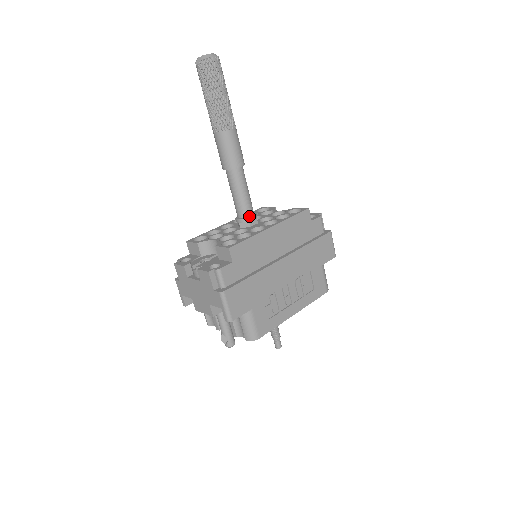
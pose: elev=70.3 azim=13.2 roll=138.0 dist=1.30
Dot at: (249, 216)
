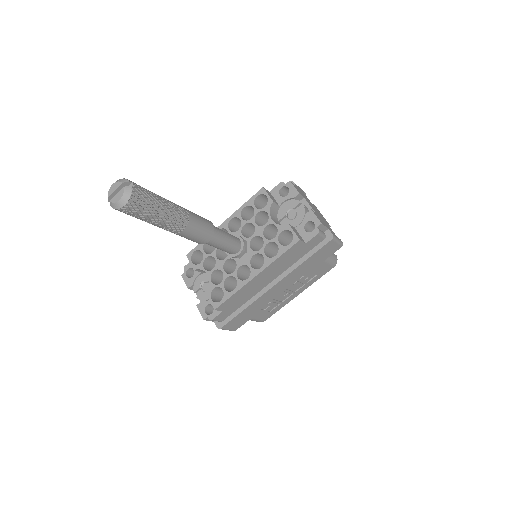
Dot at: (235, 253)
